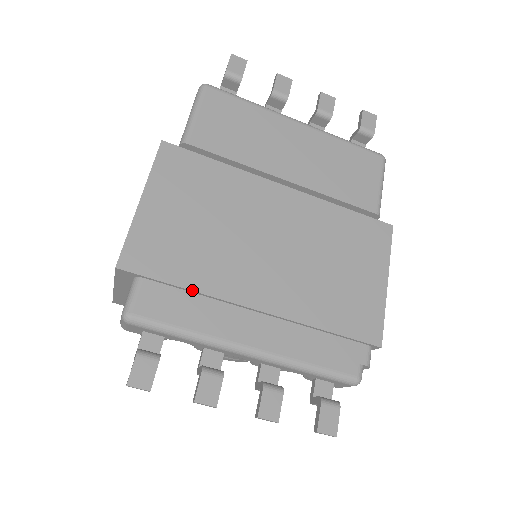
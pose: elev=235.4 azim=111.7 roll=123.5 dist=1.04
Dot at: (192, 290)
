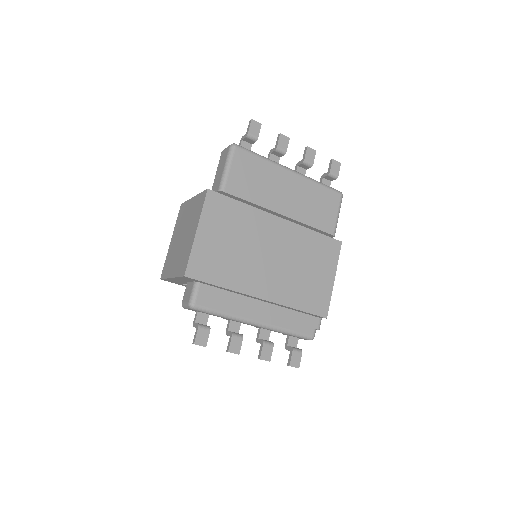
Dot at: (226, 288)
